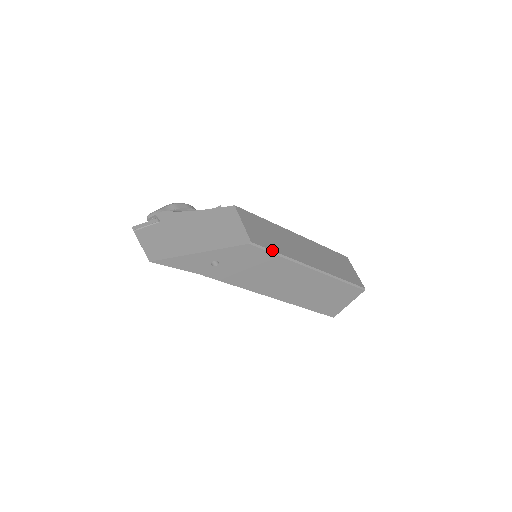
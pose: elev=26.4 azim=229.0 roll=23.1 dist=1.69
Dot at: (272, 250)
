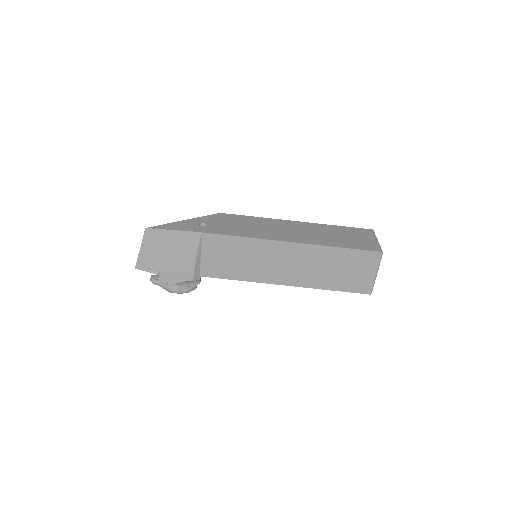
Dot at: occluded
